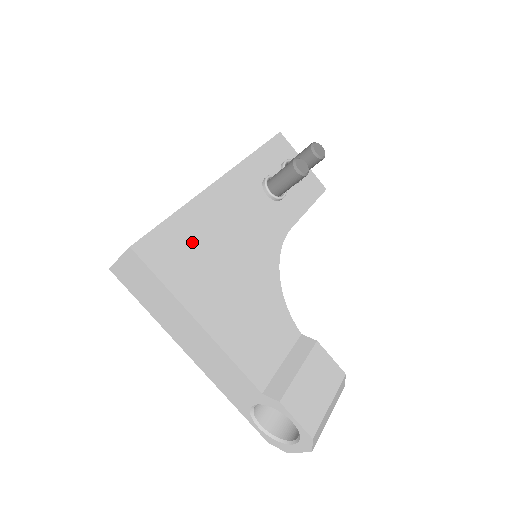
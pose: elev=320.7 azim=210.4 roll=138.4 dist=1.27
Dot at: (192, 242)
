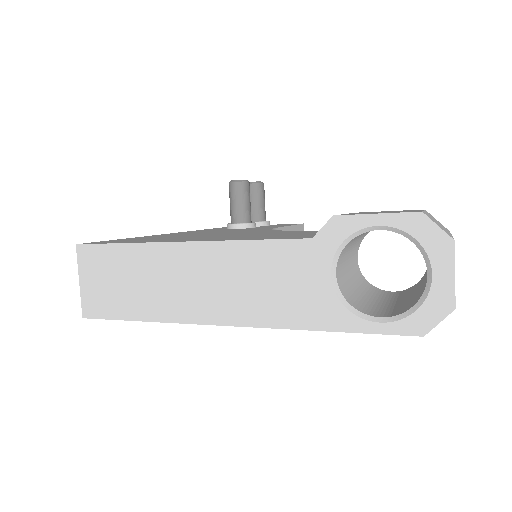
Dot at: occluded
